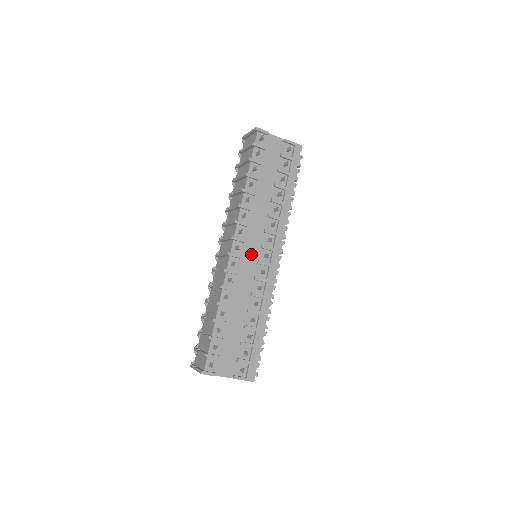
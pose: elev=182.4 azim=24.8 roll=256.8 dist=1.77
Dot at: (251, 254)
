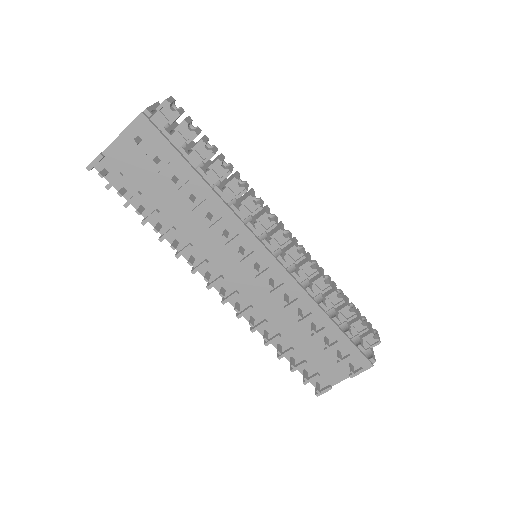
Dot at: (243, 278)
